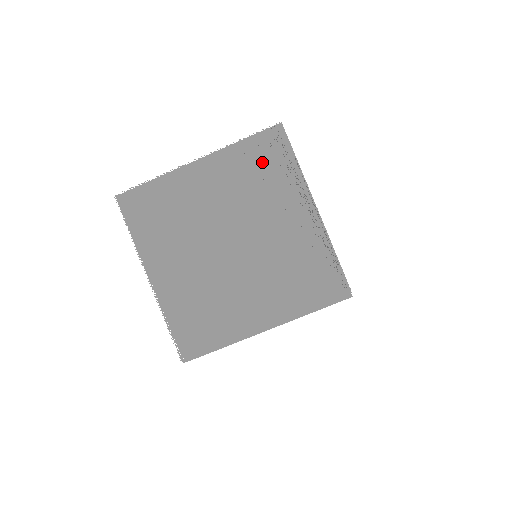
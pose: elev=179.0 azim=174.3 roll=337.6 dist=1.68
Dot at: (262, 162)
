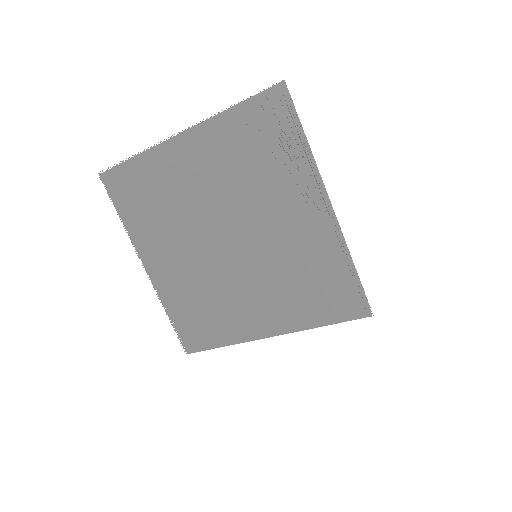
Dot at: (260, 138)
